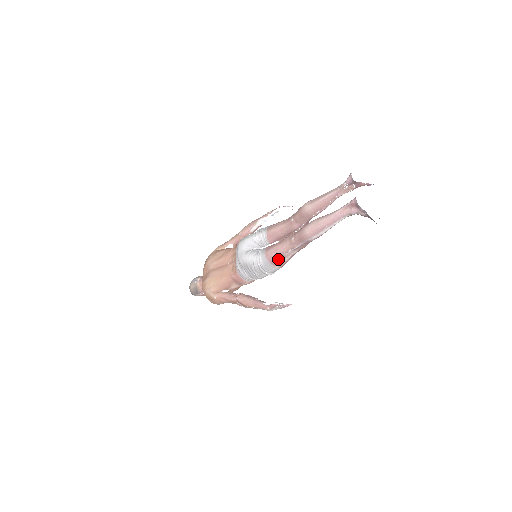
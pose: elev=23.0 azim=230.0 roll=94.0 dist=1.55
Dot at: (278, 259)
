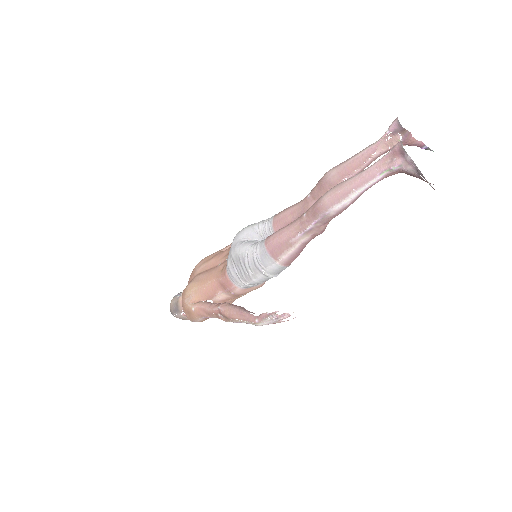
Dot at: (281, 248)
